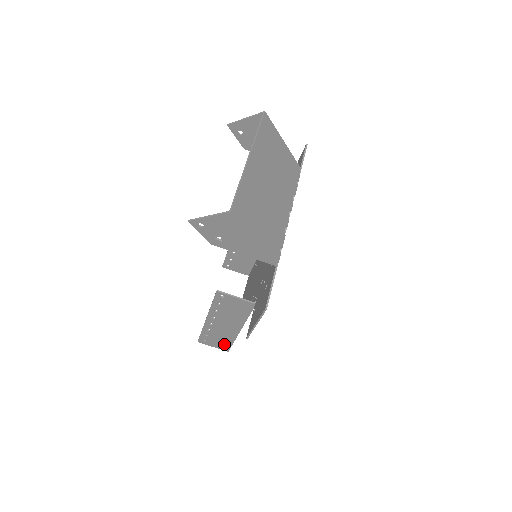
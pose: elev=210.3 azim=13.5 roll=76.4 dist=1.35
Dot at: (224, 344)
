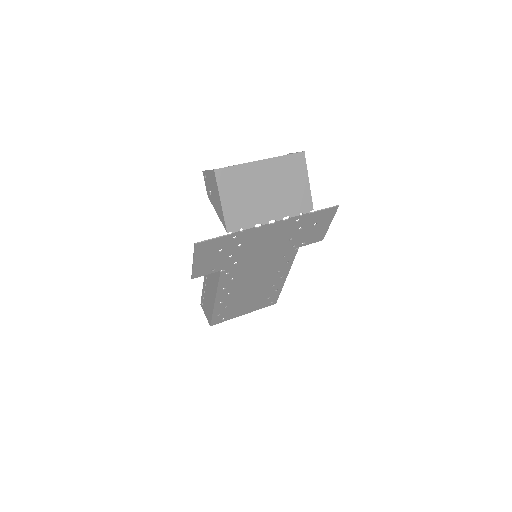
Dot at: (209, 315)
